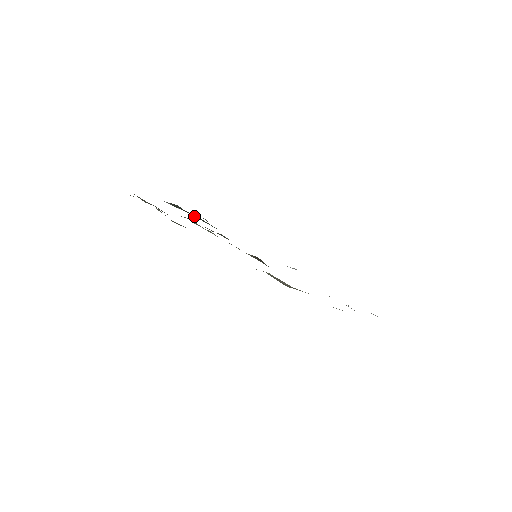
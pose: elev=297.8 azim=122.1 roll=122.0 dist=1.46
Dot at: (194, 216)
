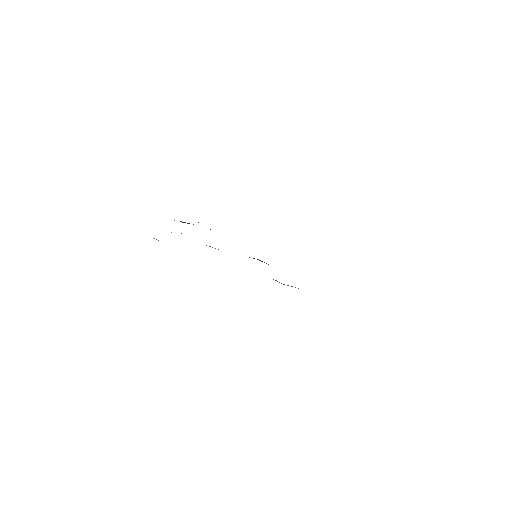
Dot at: (184, 222)
